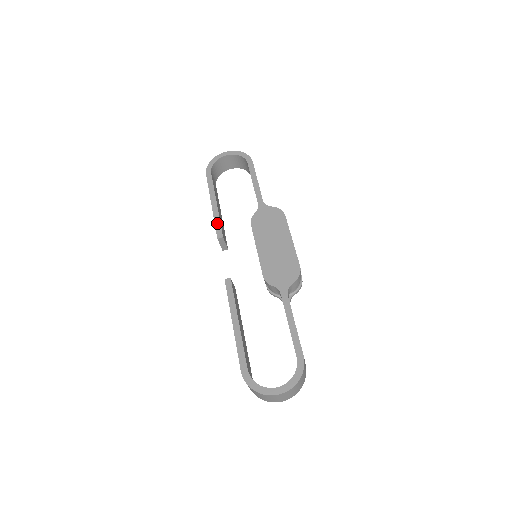
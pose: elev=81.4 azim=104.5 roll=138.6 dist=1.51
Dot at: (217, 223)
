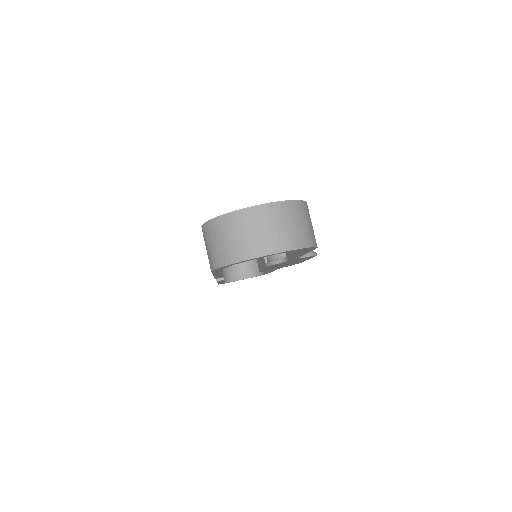
Dot at: occluded
